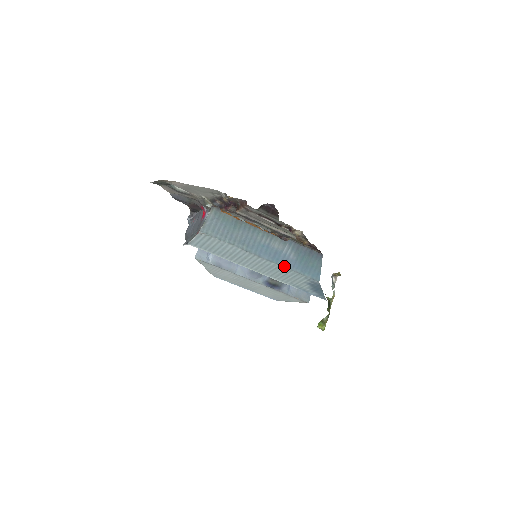
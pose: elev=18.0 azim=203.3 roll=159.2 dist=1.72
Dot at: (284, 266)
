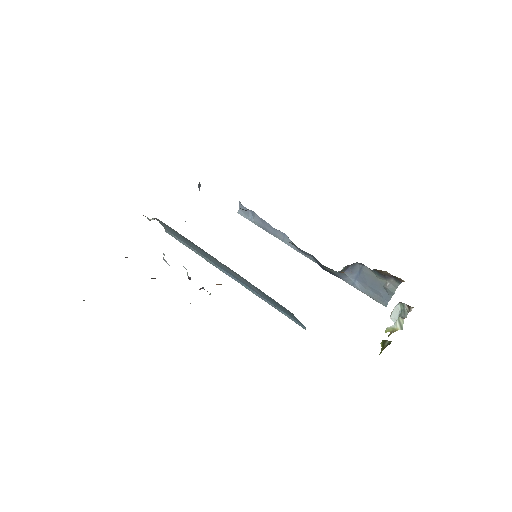
Dot at: (257, 295)
